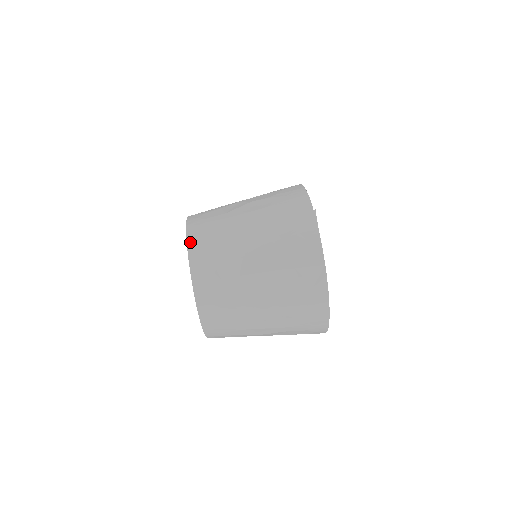
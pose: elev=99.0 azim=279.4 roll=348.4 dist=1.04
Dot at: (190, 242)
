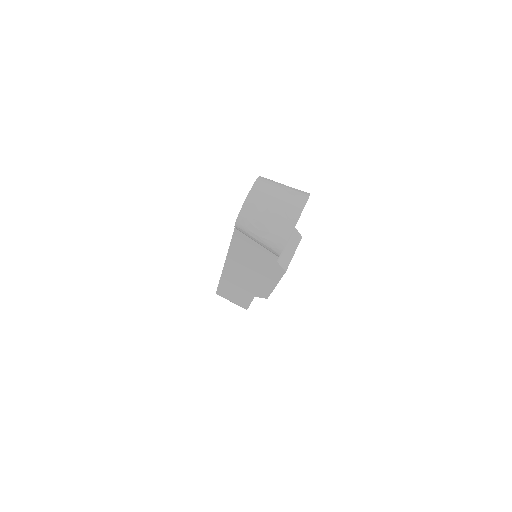
Dot at: (259, 178)
